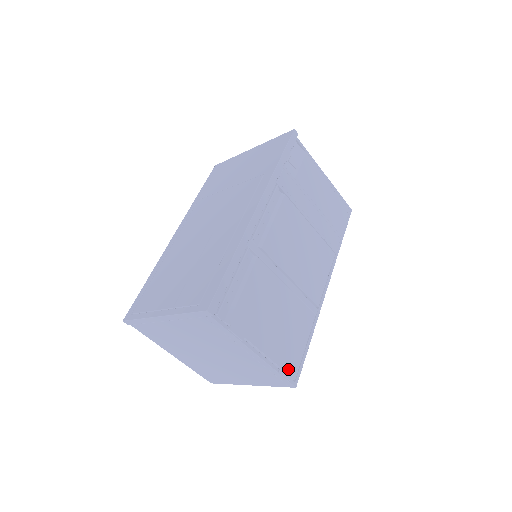
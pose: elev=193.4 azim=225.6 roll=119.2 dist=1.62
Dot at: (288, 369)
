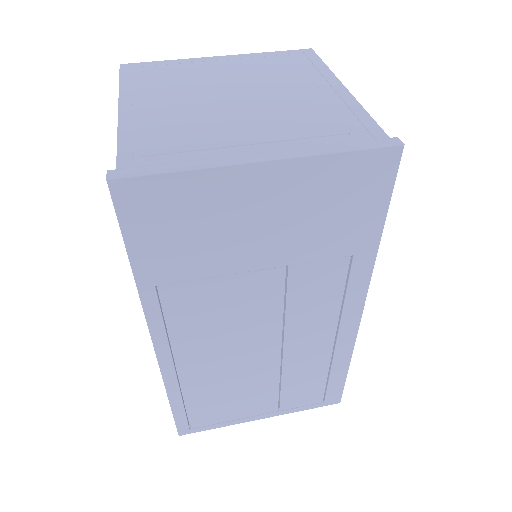
Dot at: occluded
